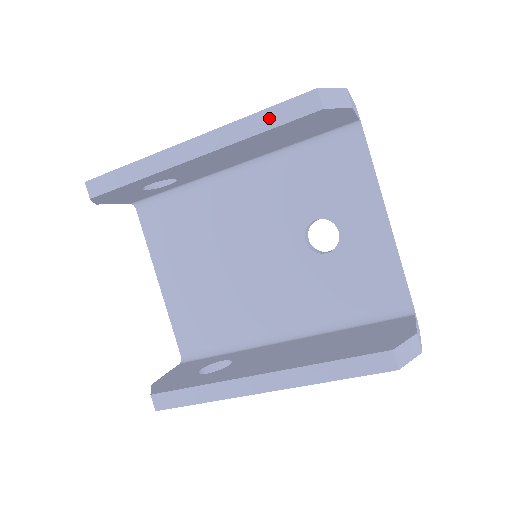
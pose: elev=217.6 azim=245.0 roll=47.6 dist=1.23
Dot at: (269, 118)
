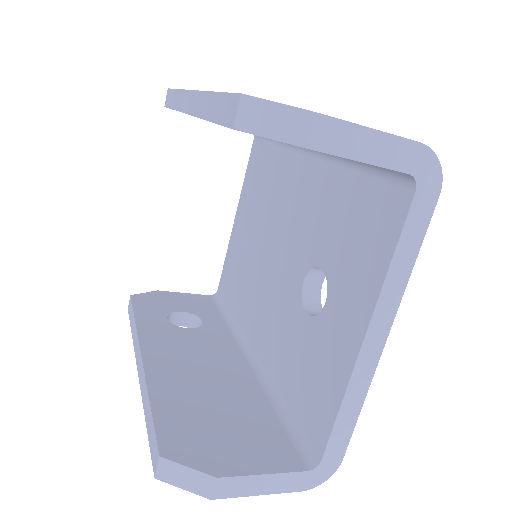
Dot at: (215, 106)
